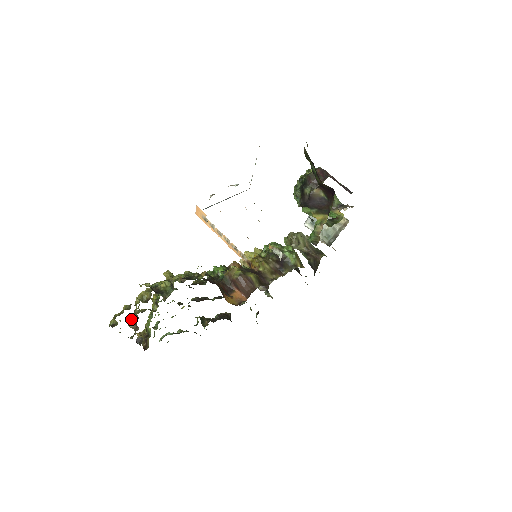
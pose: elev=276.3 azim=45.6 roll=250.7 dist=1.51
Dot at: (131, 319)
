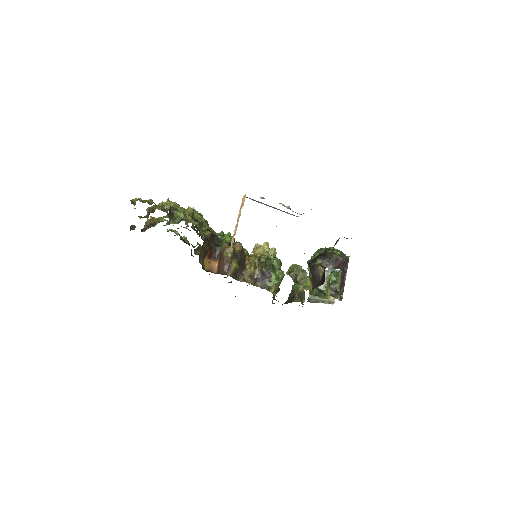
Dot at: (151, 208)
